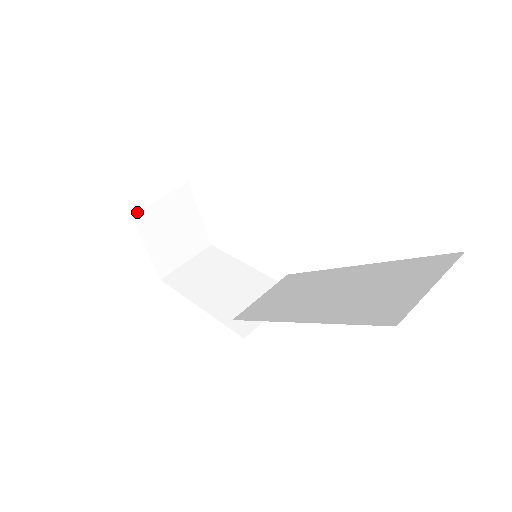
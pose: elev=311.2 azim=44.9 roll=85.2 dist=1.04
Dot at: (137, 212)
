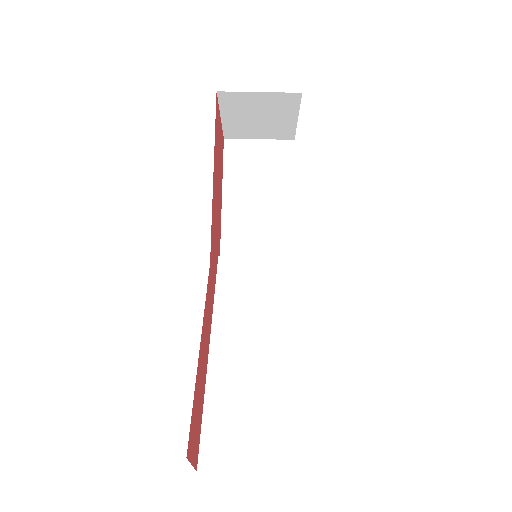
Dot at: occluded
